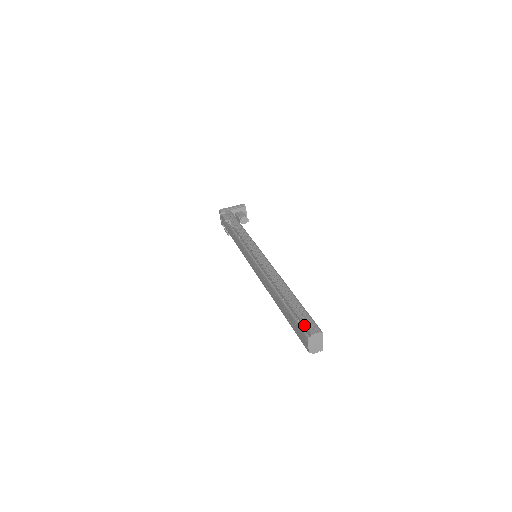
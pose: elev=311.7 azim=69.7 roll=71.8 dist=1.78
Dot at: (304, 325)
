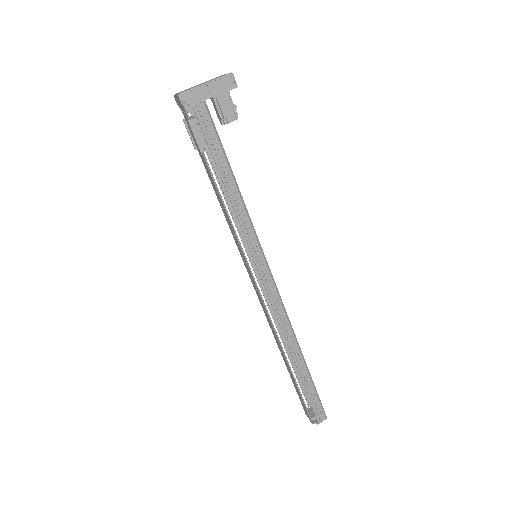
Dot at: occluded
